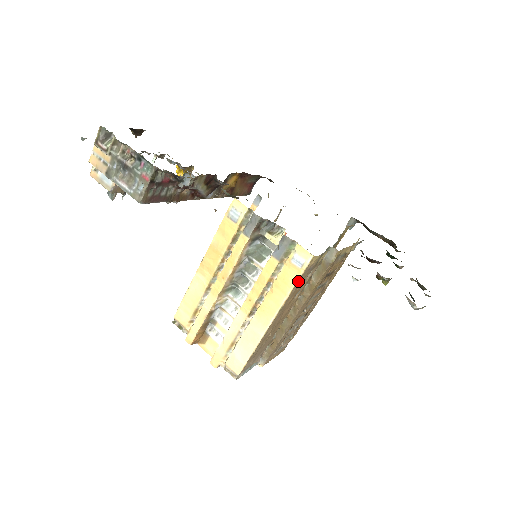
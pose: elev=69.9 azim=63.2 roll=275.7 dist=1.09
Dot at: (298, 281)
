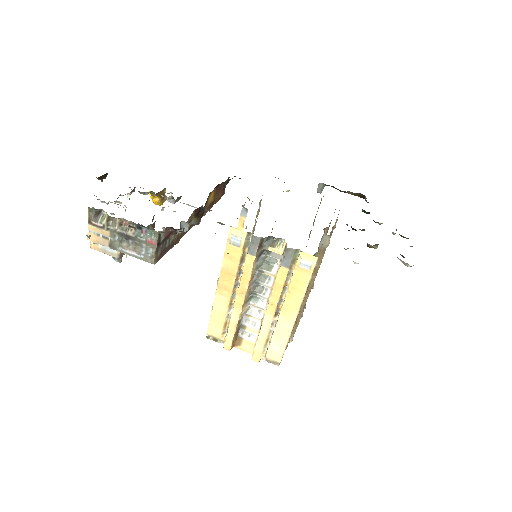
Dot at: (310, 280)
